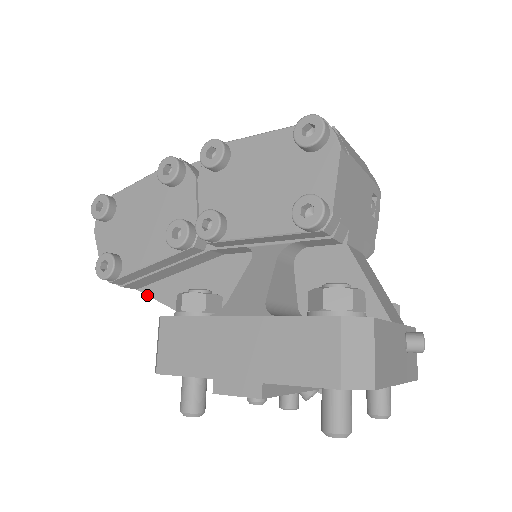
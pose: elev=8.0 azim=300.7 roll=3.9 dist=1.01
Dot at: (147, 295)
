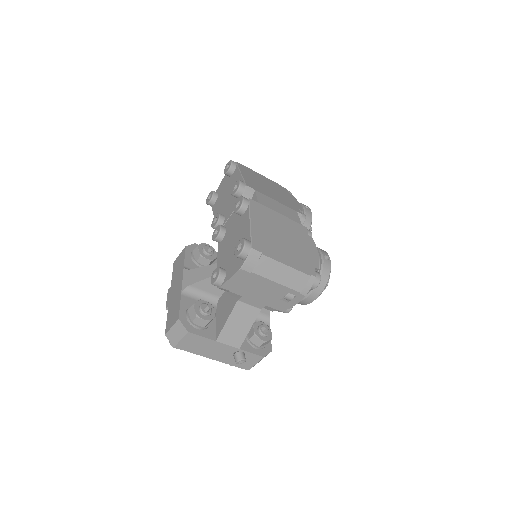
Dot at: occluded
